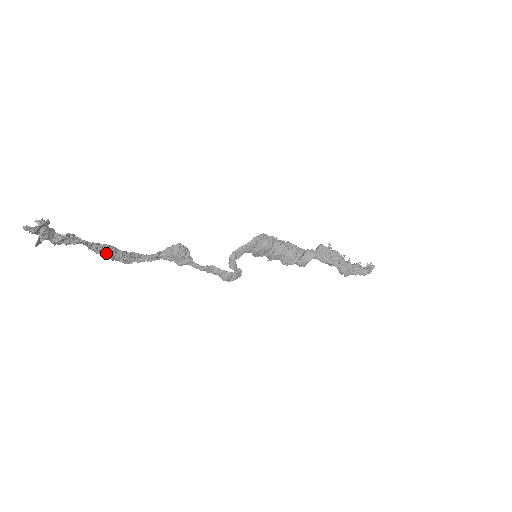
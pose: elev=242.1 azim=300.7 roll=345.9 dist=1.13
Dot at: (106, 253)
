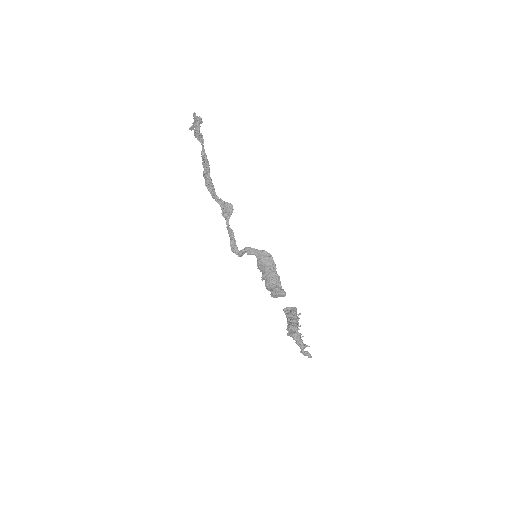
Dot at: (205, 165)
